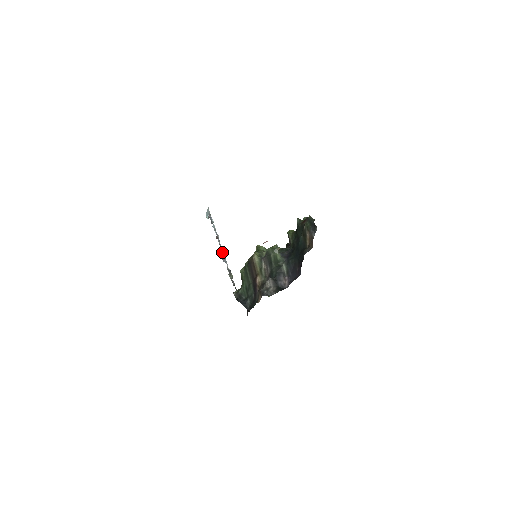
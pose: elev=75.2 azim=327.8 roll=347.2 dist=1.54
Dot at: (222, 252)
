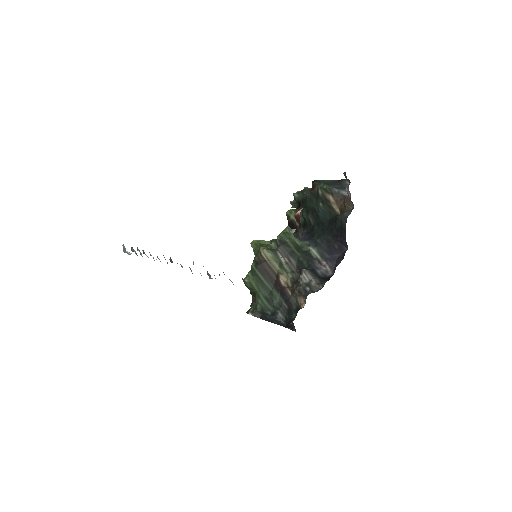
Dot at: occluded
